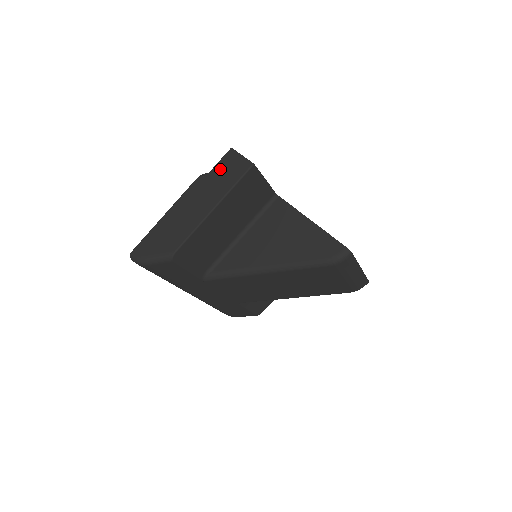
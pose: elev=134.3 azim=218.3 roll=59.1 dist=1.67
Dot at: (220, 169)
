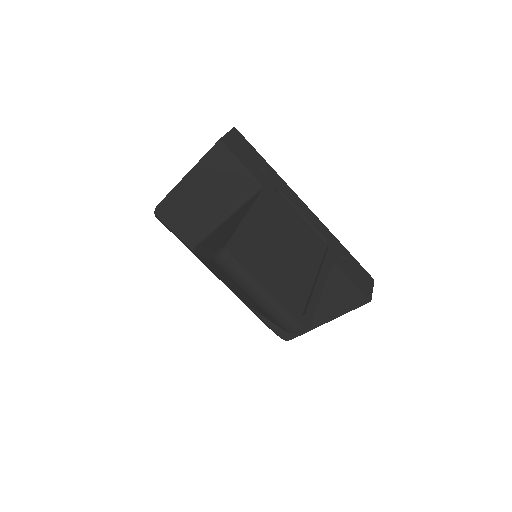
Dot at: occluded
